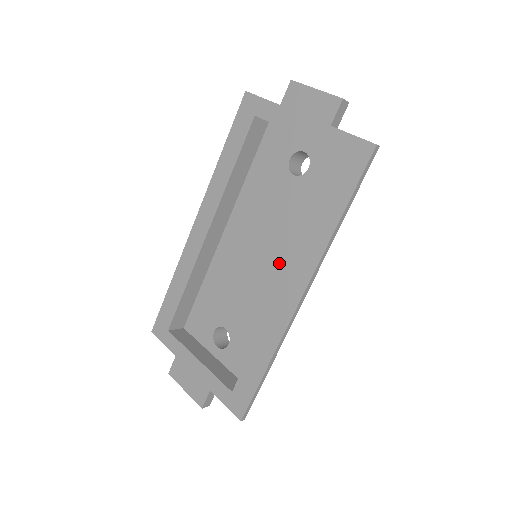
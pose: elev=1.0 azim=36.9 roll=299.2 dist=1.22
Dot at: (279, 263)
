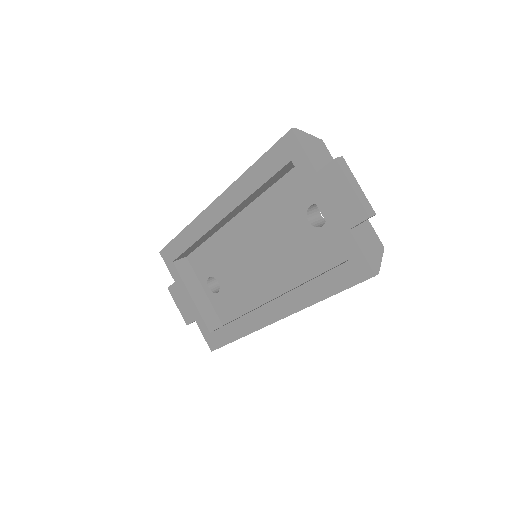
Dot at: (272, 273)
